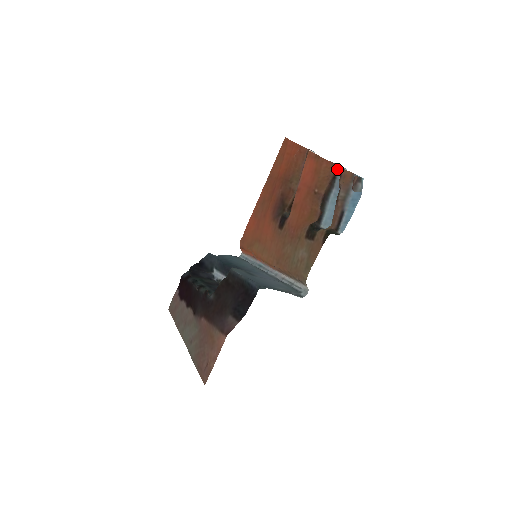
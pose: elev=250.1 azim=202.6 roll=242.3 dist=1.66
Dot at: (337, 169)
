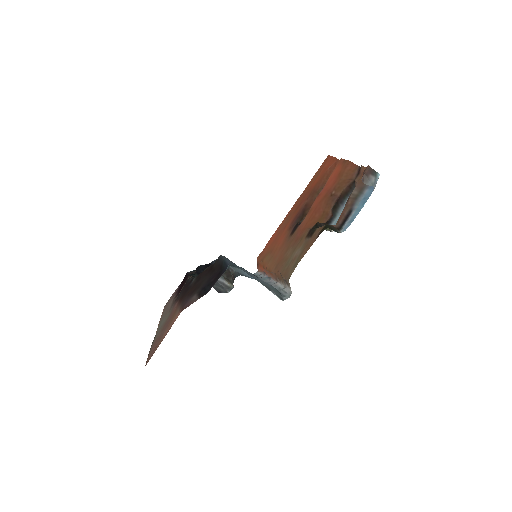
Dot at: occluded
